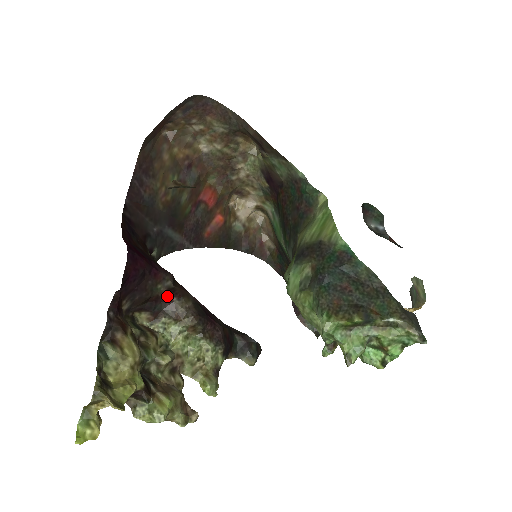
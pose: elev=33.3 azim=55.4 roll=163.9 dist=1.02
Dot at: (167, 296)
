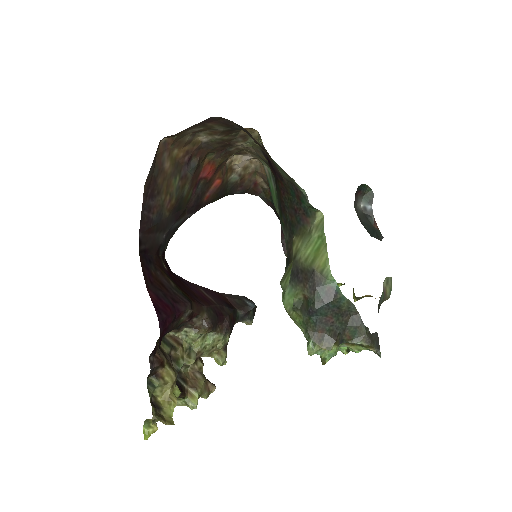
Dot at: (188, 320)
